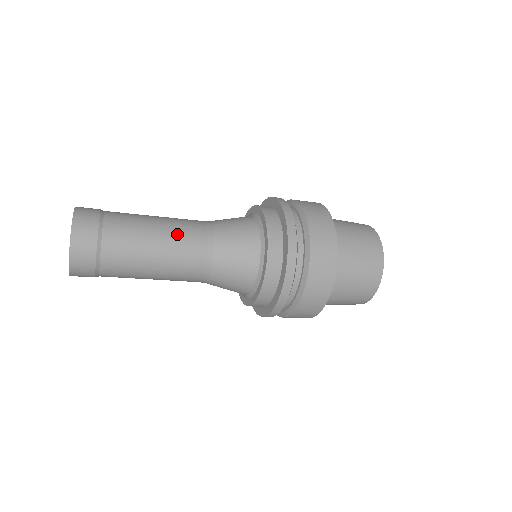
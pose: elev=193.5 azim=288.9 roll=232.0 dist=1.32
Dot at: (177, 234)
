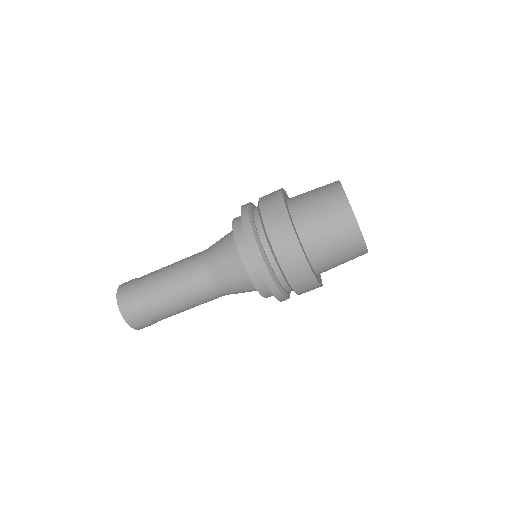
Dot at: (182, 277)
